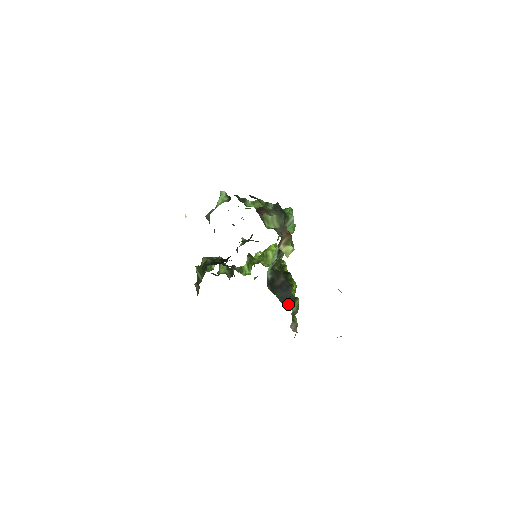
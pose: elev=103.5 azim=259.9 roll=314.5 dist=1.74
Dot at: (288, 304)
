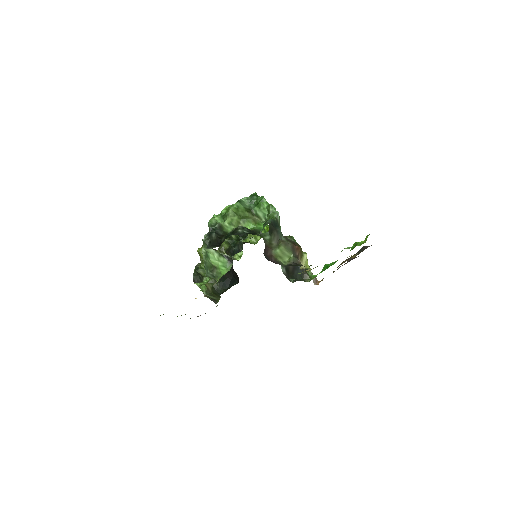
Dot at: (309, 276)
